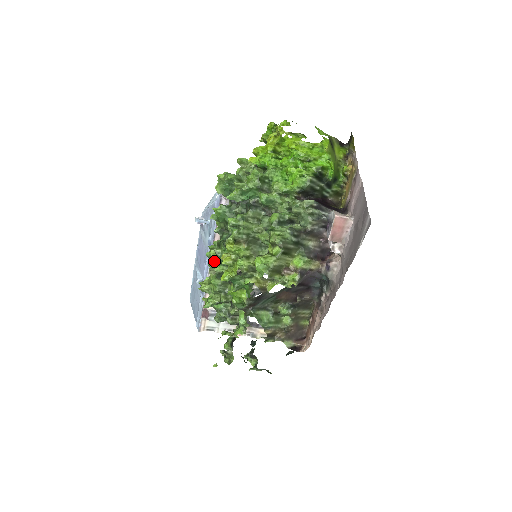
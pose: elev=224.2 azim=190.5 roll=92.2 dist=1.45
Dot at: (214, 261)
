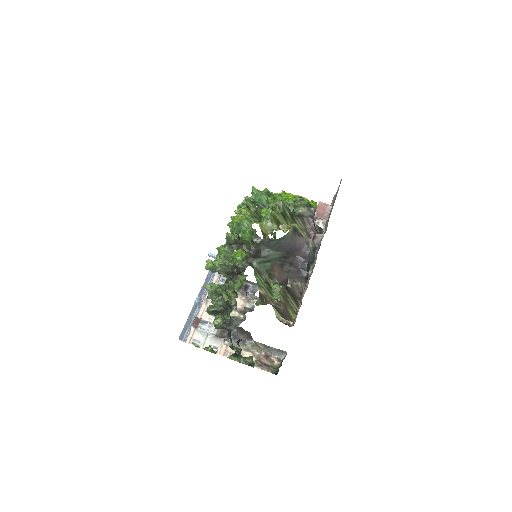
Dot at: occluded
